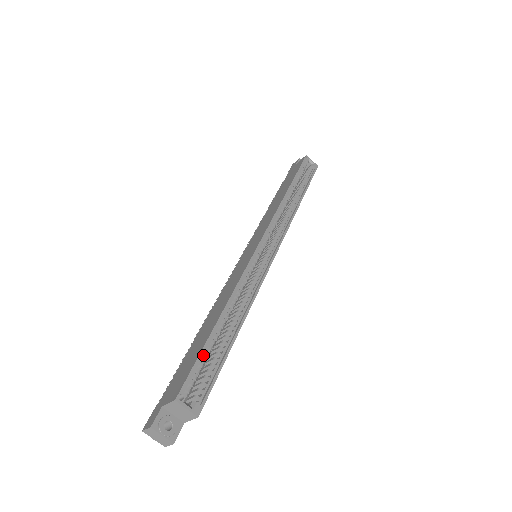
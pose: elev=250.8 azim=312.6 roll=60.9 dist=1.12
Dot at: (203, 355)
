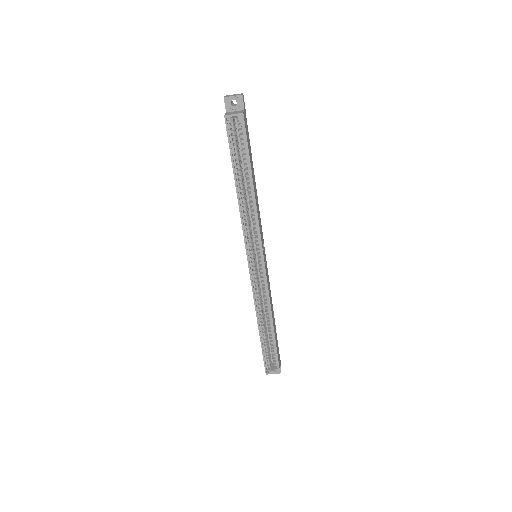
Dot at: (264, 349)
